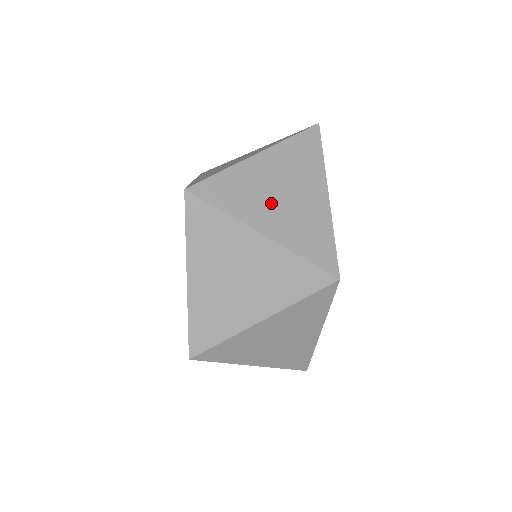
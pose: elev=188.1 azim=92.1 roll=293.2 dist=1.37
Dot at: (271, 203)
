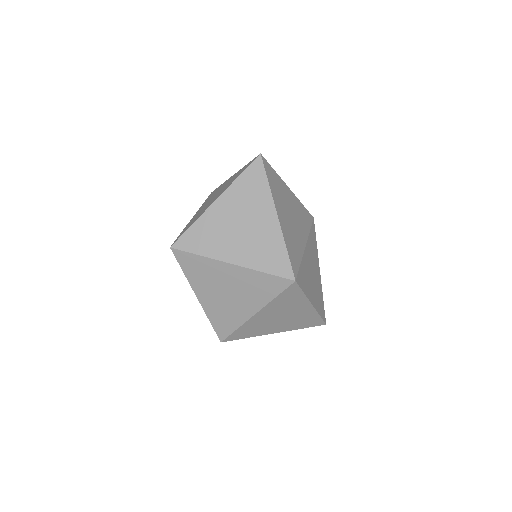
Dot at: (232, 237)
